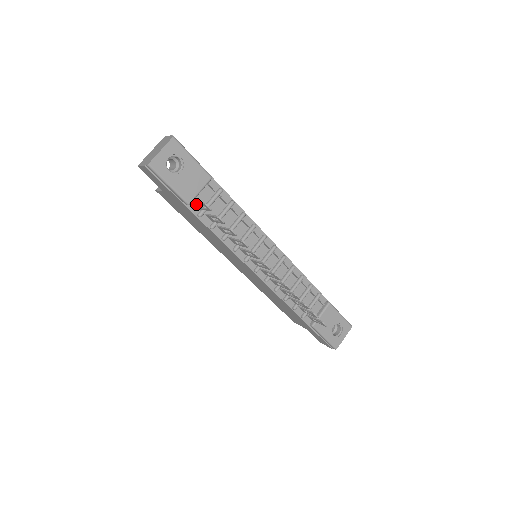
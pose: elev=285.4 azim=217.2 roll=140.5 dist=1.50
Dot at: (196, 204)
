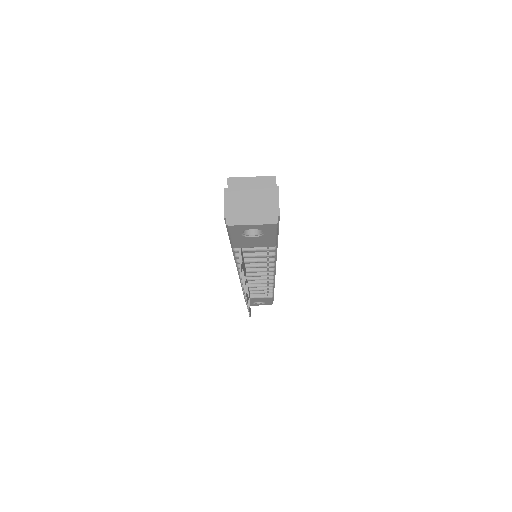
Dot at: (239, 250)
